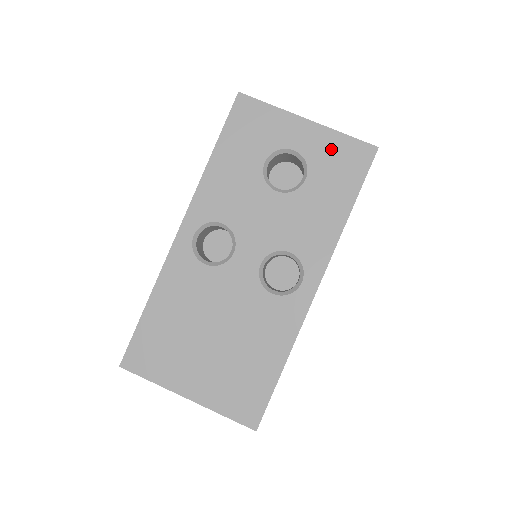
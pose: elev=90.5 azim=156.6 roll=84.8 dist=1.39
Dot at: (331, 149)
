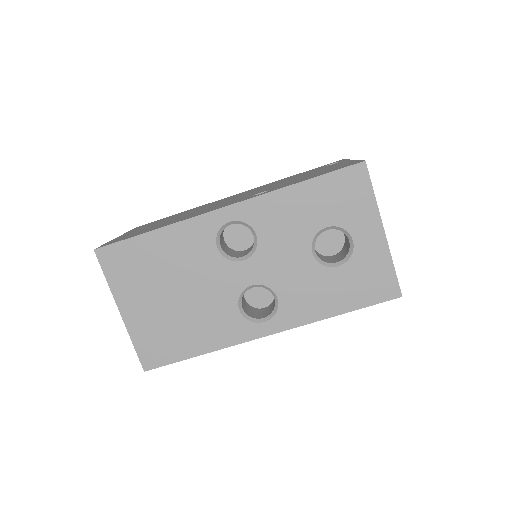
Dot at: (375, 266)
